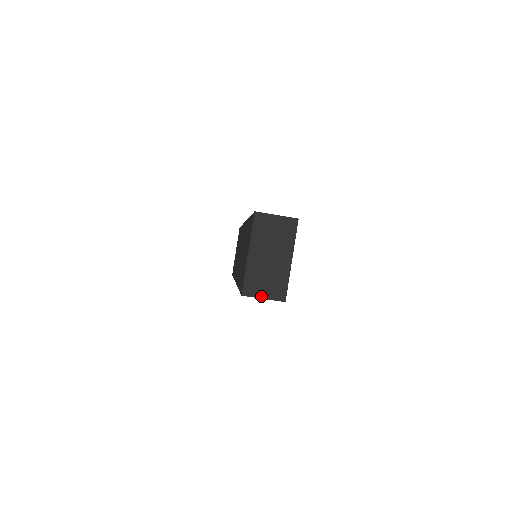
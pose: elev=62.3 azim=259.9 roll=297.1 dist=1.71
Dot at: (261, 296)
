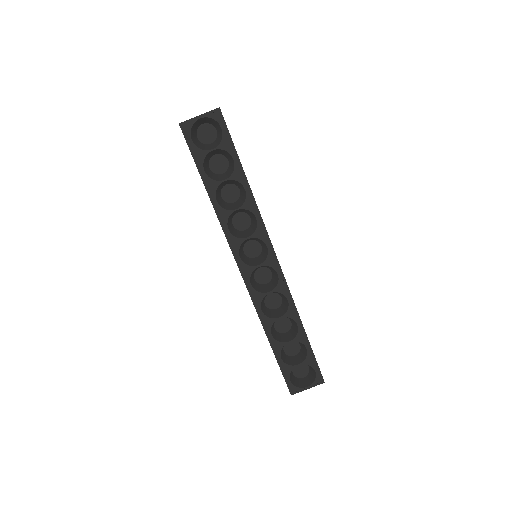
Dot at: (197, 117)
